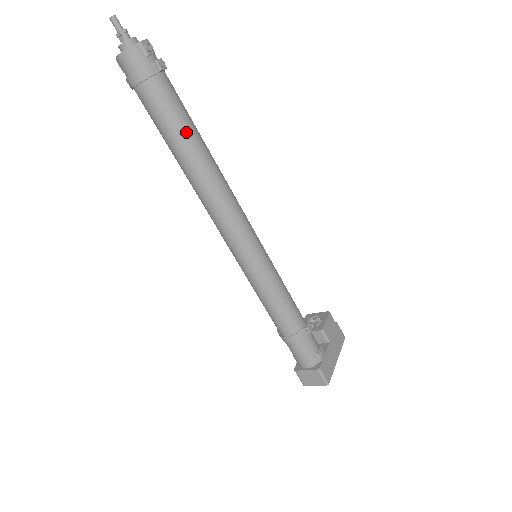
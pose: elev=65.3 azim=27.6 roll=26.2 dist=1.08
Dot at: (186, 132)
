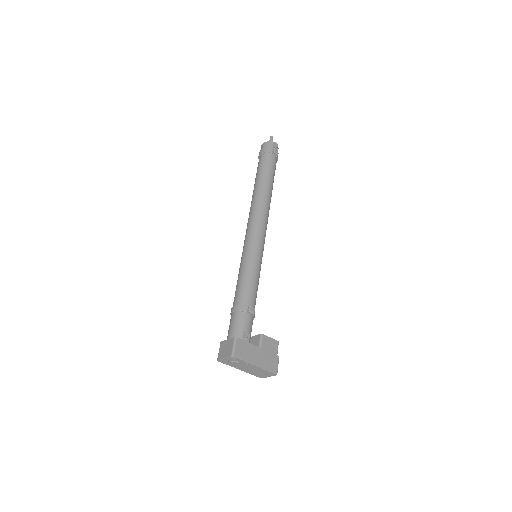
Dot at: (266, 176)
